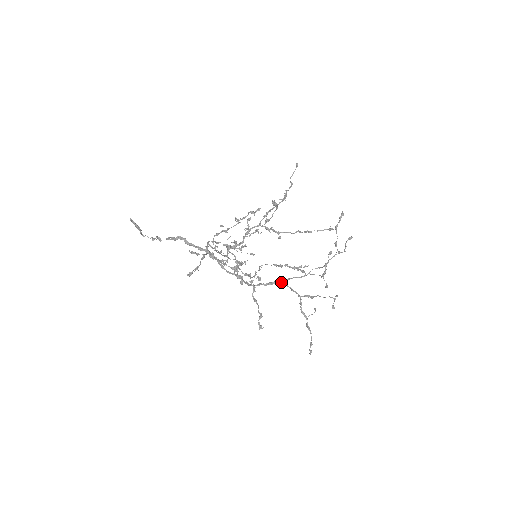
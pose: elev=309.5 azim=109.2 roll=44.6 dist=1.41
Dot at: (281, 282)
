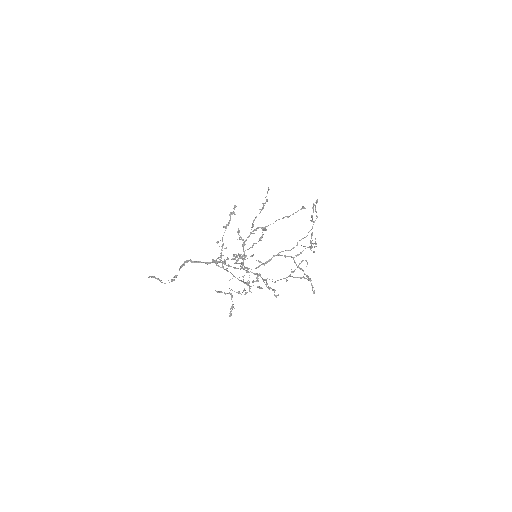
Dot at: occluded
